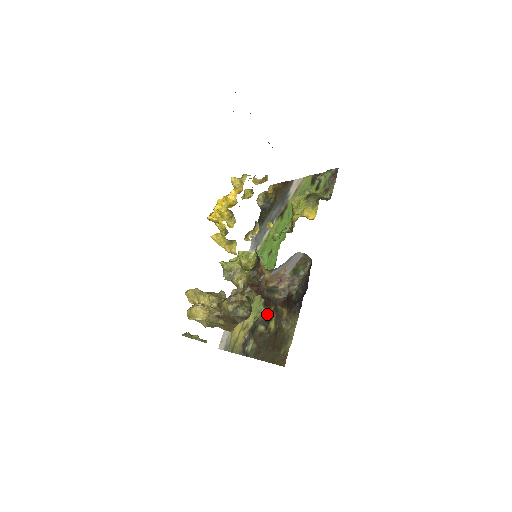
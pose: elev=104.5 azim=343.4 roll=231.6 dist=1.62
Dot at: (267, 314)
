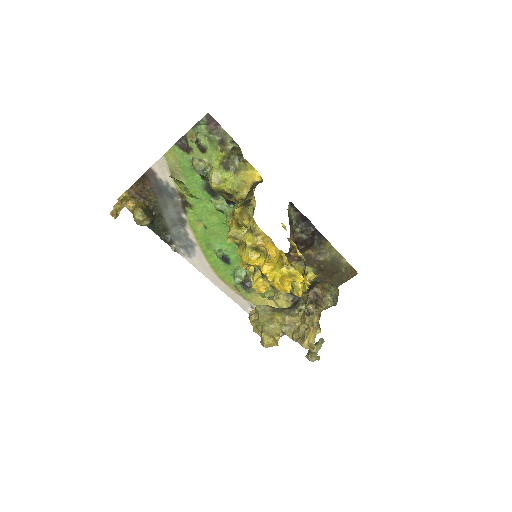
Dot at: occluded
